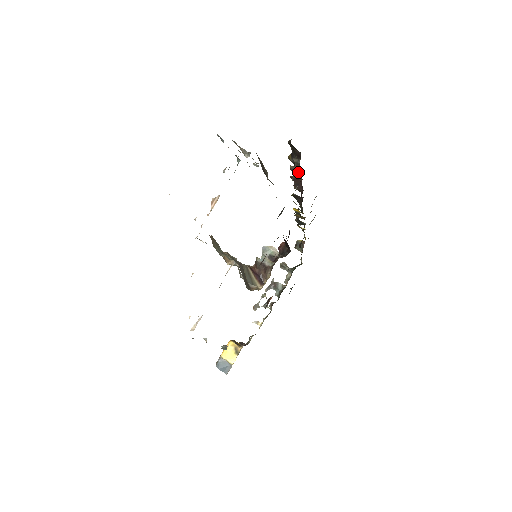
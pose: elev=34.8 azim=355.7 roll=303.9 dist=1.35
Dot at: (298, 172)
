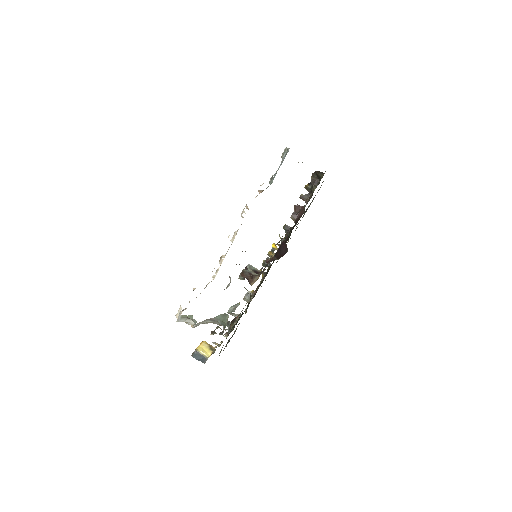
Dot at: (306, 198)
